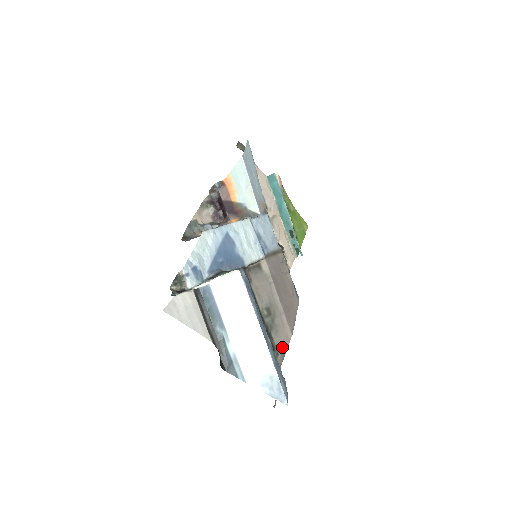
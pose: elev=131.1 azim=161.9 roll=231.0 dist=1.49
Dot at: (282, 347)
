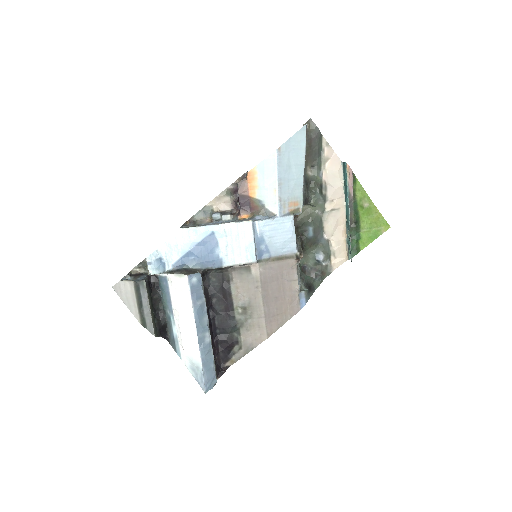
Dot at: (249, 344)
